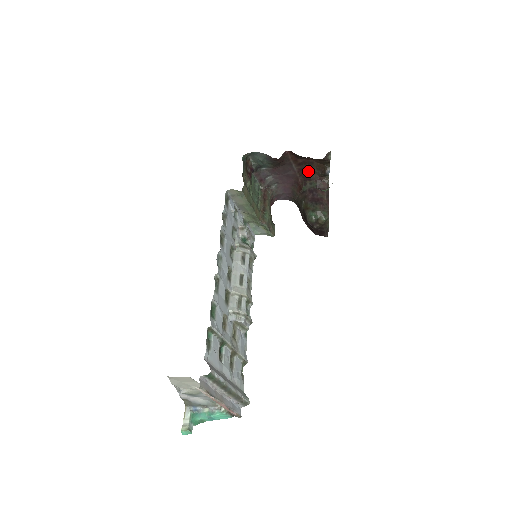
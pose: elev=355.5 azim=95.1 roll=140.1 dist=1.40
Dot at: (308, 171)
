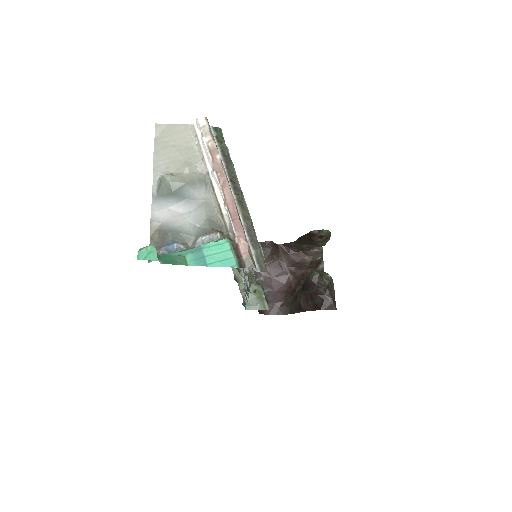
Dot at: (301, 270)
